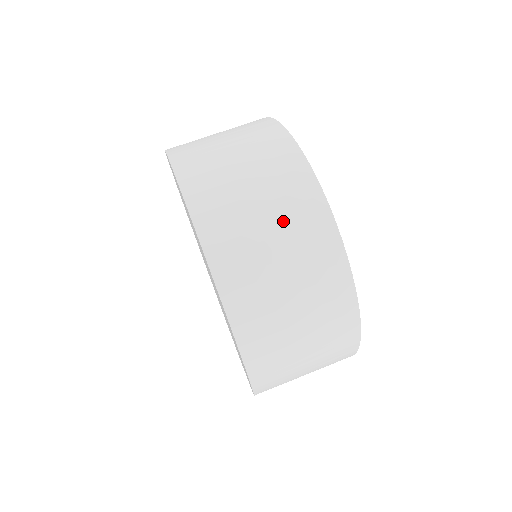
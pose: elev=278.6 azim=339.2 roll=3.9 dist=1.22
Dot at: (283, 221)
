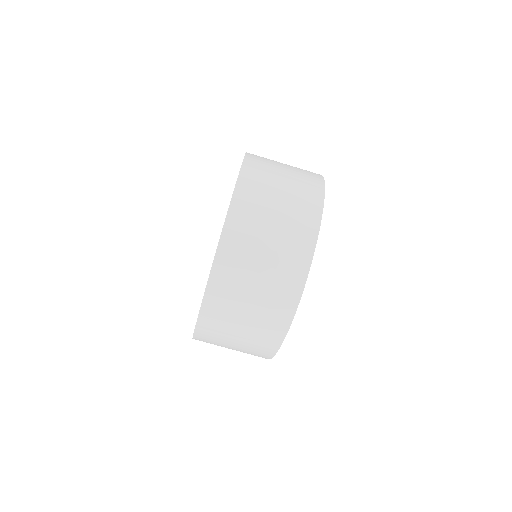
Dot at: (283, 236)
